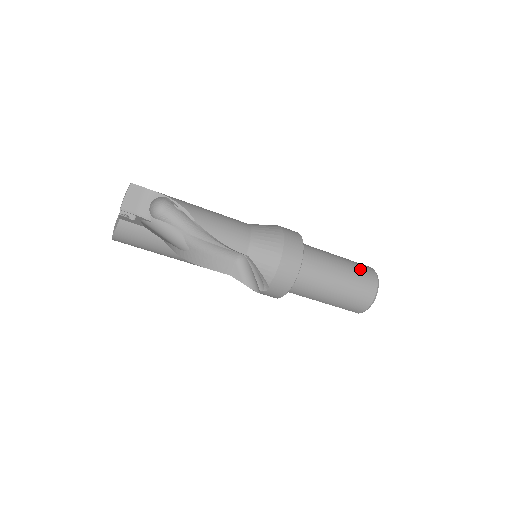
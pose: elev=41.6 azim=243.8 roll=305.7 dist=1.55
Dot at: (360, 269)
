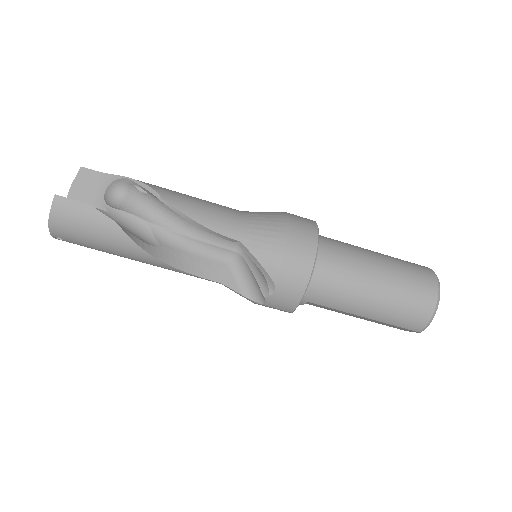
Dot at: (407, 263)
